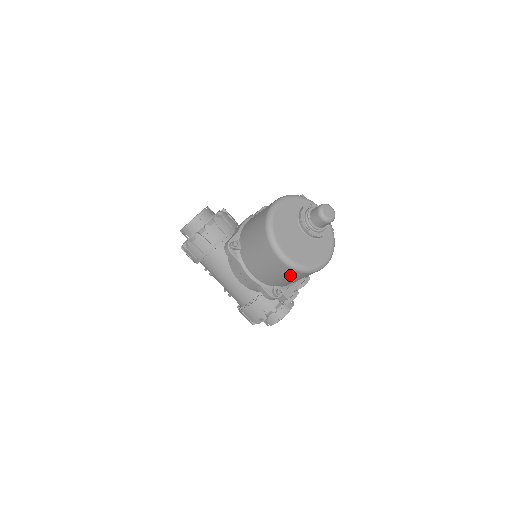
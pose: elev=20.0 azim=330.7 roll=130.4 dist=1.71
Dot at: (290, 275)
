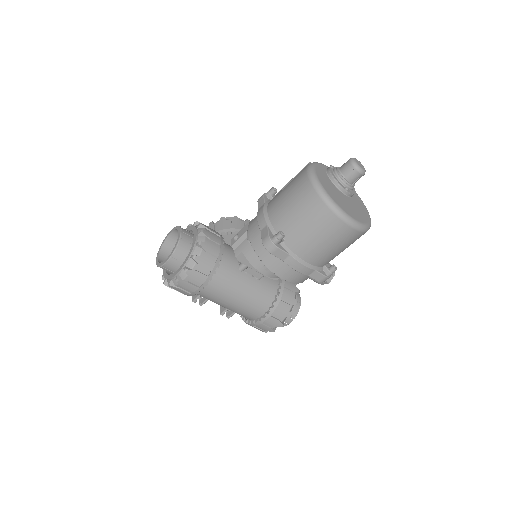
Dot at: (352, 241)
